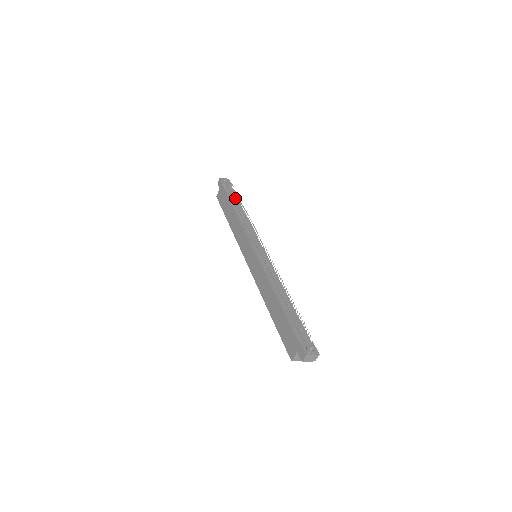
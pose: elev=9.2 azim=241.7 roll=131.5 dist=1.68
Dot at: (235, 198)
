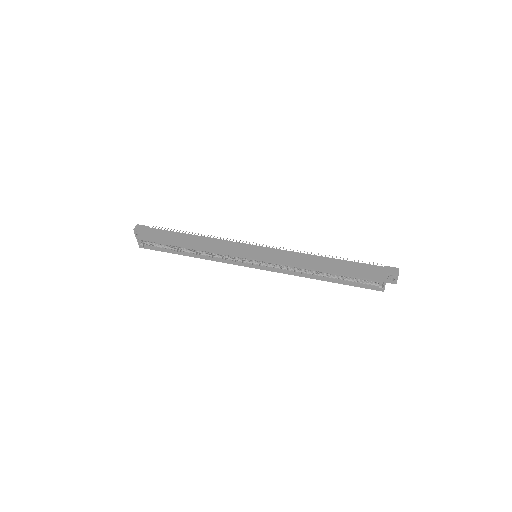
Dot at: occluded
